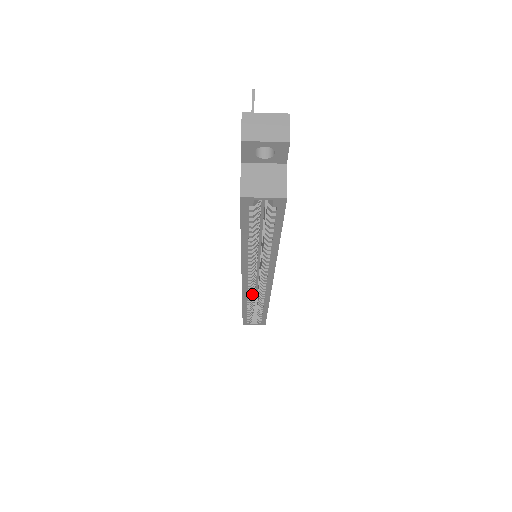
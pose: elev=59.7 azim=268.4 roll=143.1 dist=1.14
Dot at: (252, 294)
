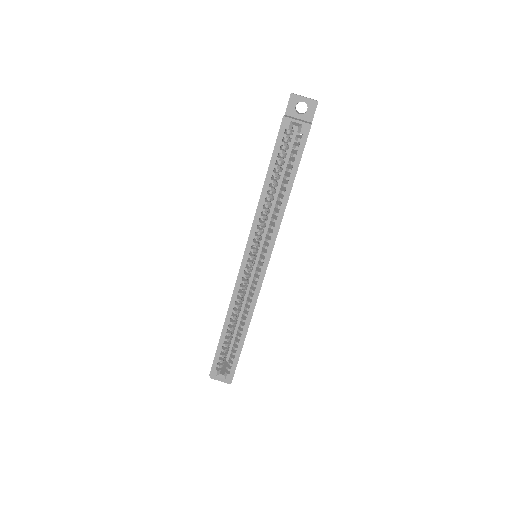
Dot at: (242, 295)
